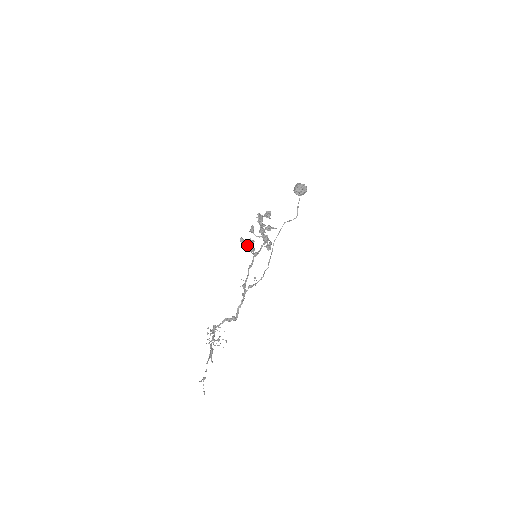
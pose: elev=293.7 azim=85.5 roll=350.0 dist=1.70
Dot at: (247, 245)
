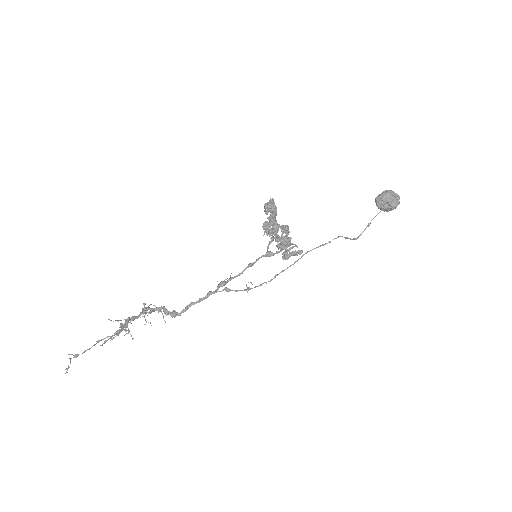
Dot at: (275, 236)
